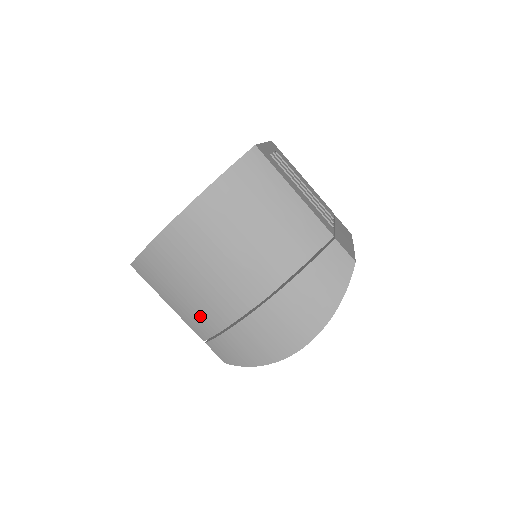
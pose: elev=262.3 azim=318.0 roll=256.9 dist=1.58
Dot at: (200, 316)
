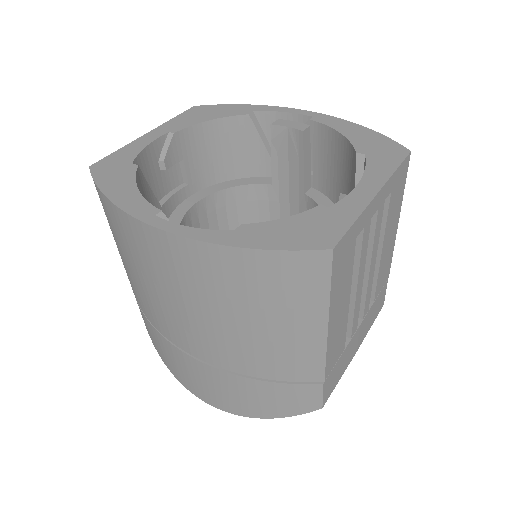
Dot at: (133, 286)
